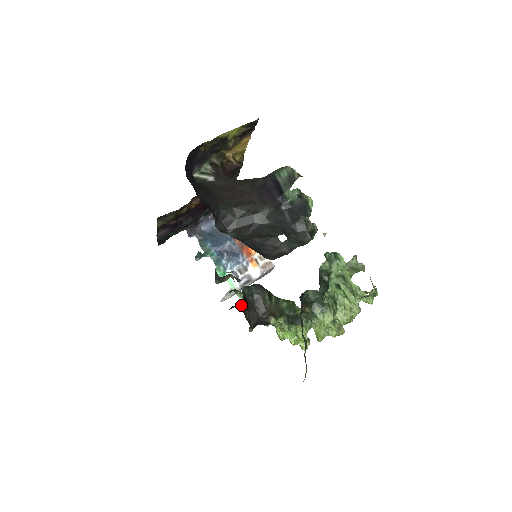
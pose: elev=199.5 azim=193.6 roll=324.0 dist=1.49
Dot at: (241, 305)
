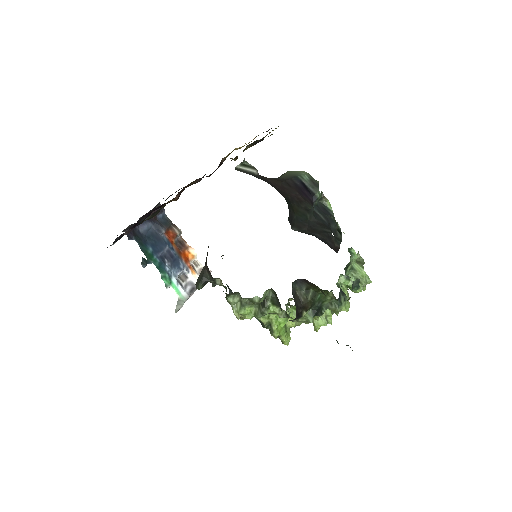
Dot at: occluded
